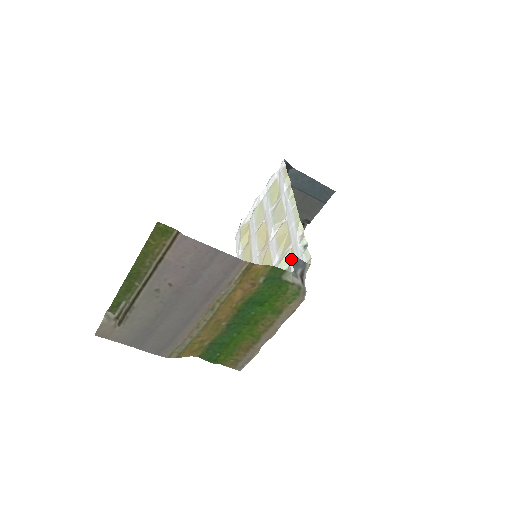
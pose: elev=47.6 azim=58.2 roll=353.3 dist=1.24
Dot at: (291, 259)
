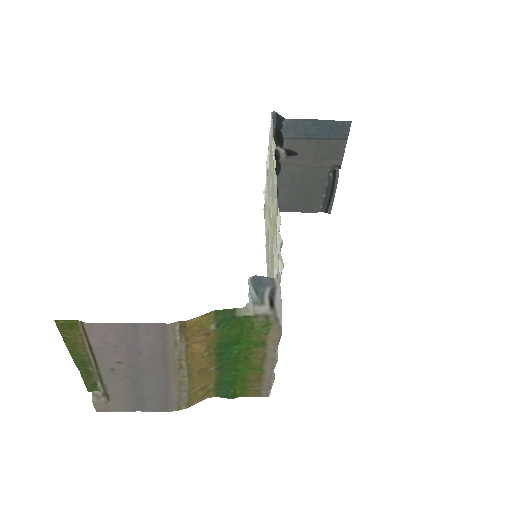
Dot at: (252, 280)
